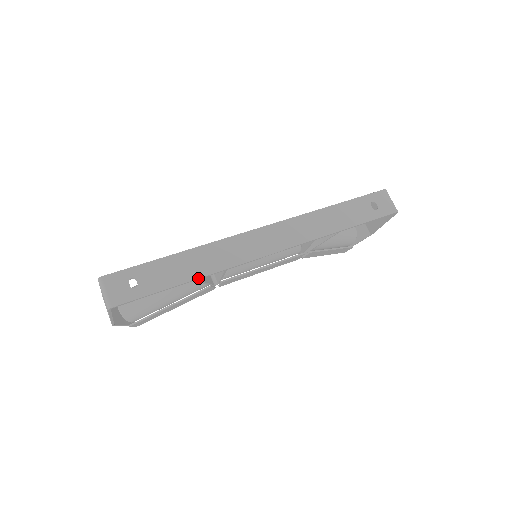
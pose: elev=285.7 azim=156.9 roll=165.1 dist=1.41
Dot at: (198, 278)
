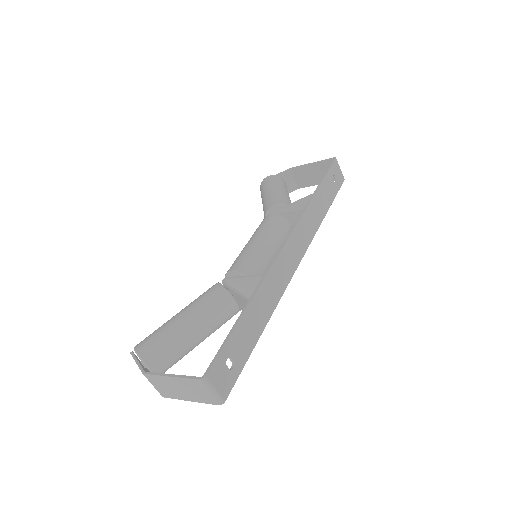
Dot at: occluded
